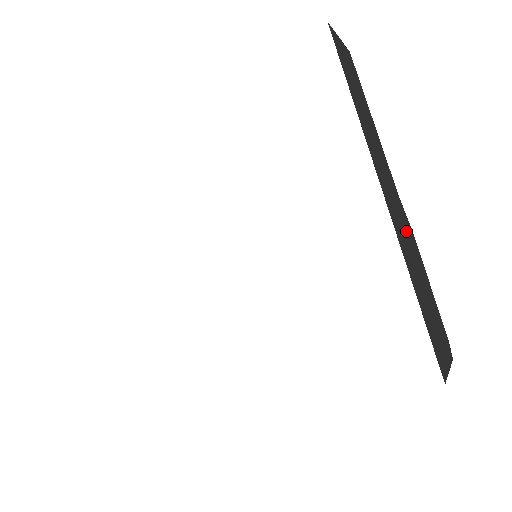
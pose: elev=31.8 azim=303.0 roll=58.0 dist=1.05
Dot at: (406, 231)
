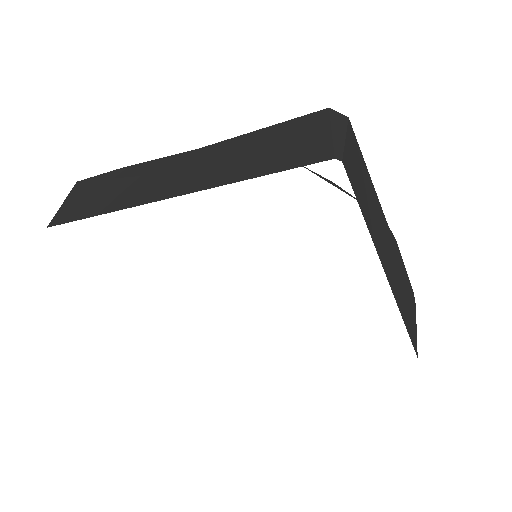
Dot at: (395, 261)
